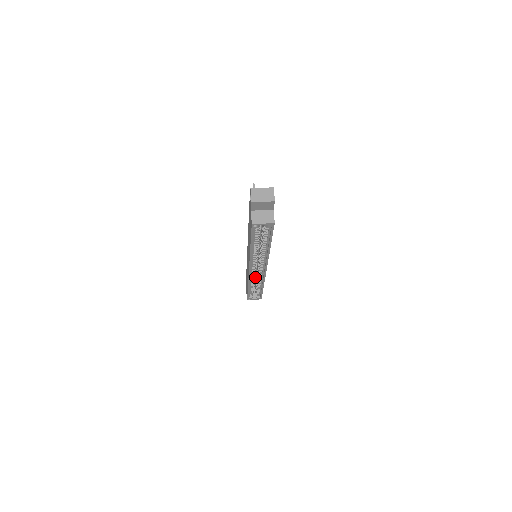
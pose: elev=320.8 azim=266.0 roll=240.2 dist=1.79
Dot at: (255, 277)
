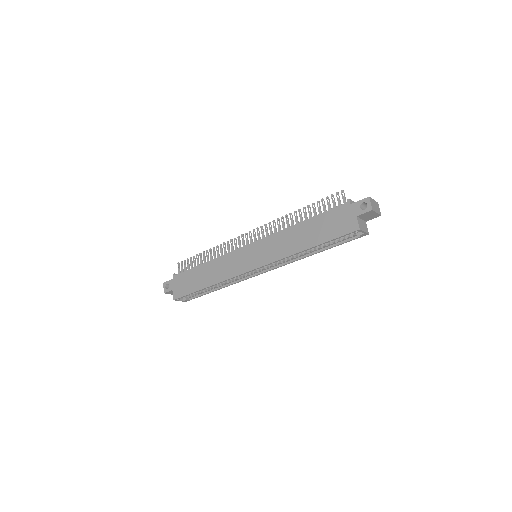
Dot at: occluded
